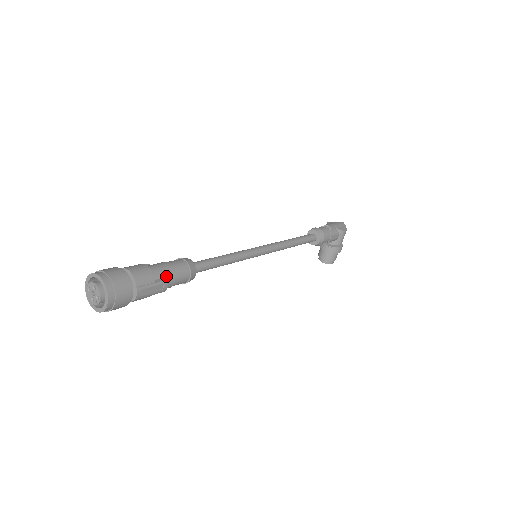
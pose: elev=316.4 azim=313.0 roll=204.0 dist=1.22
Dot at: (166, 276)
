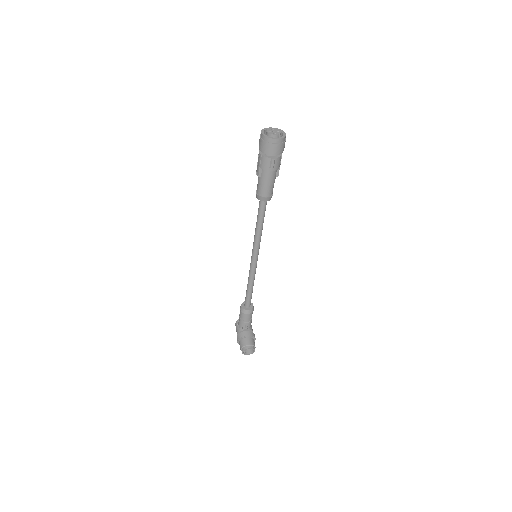
Dot at: occluded
